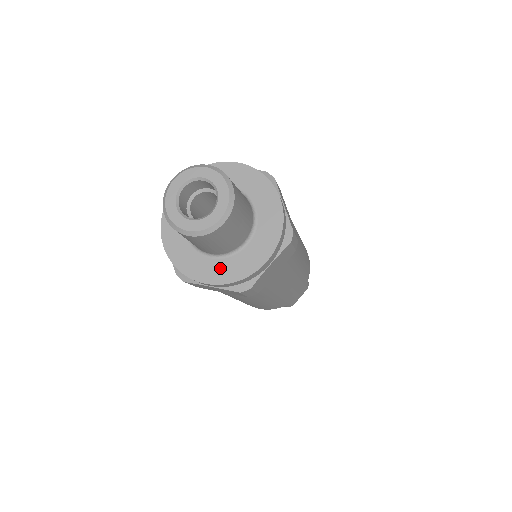
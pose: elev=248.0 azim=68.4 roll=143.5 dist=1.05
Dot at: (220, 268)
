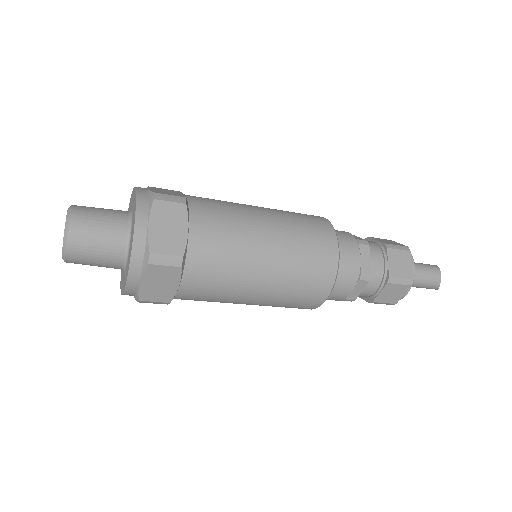
Dot at: (123, 281)
